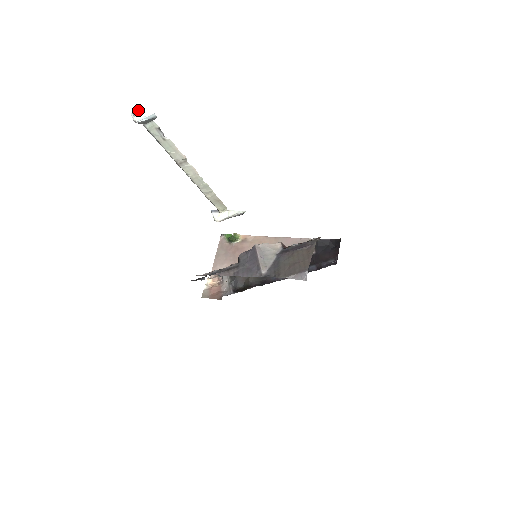
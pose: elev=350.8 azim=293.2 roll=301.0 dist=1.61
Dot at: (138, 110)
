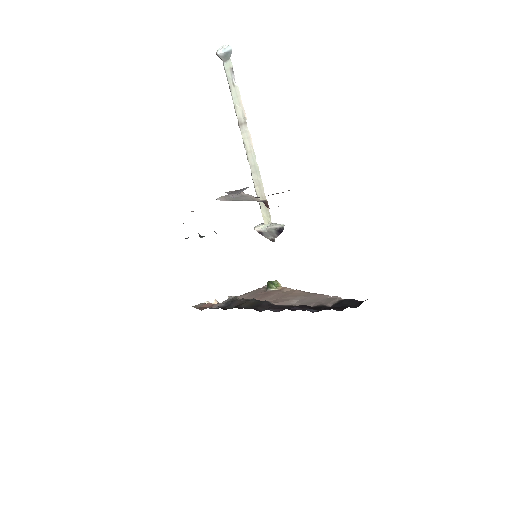
Dot at: (224, 45)
